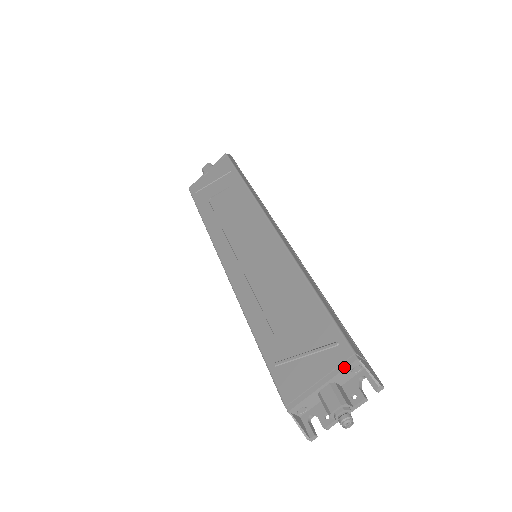
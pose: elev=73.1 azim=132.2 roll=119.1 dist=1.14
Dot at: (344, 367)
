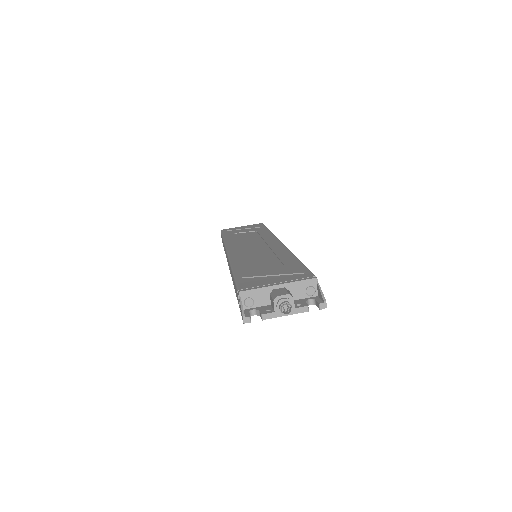
Dot at: (303, 279)
